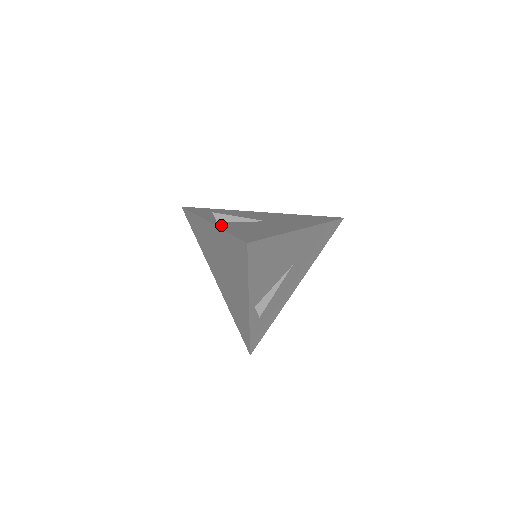
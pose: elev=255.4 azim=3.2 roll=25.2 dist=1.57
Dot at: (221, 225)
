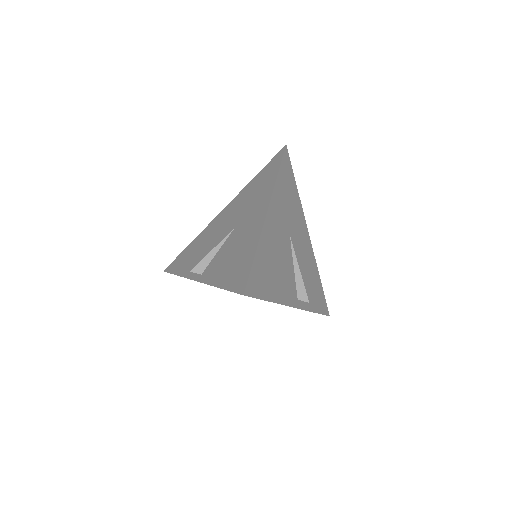
Dot at: (207, 278)
